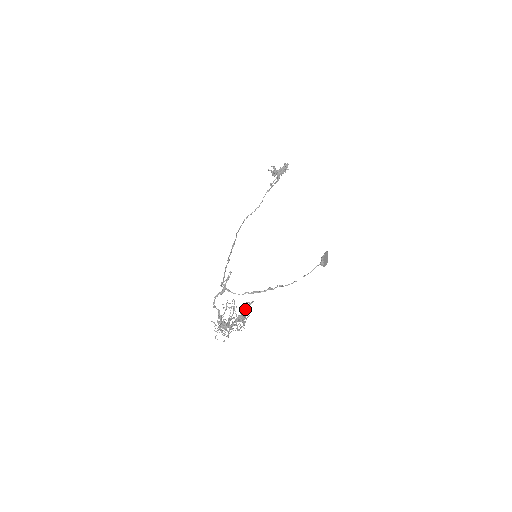
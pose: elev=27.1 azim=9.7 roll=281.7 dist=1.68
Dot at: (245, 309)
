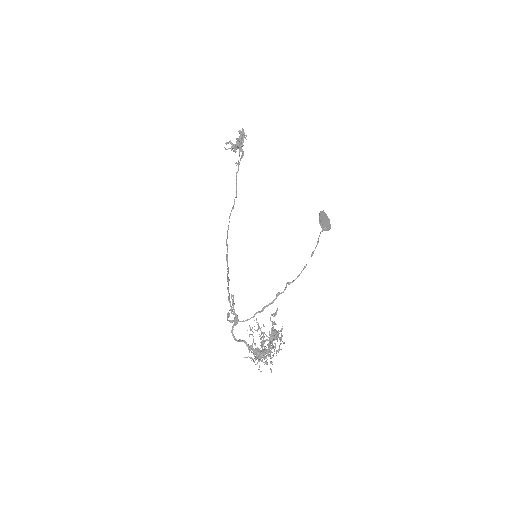
Dot at: (272, 324)
